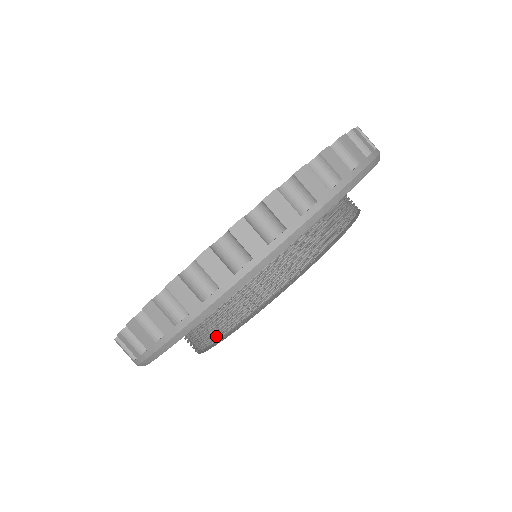
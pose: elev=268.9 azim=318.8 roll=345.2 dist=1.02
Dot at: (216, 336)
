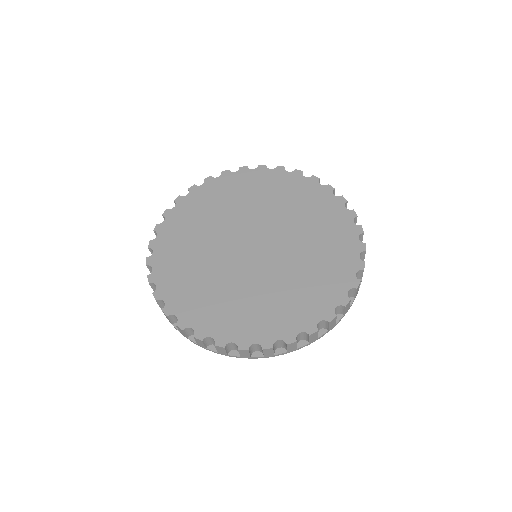
Dot at: occluded
